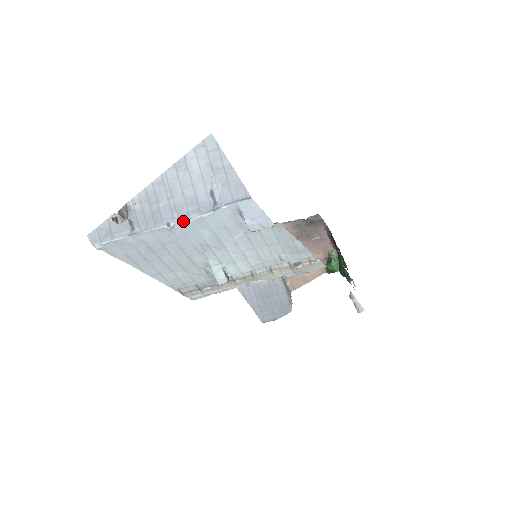
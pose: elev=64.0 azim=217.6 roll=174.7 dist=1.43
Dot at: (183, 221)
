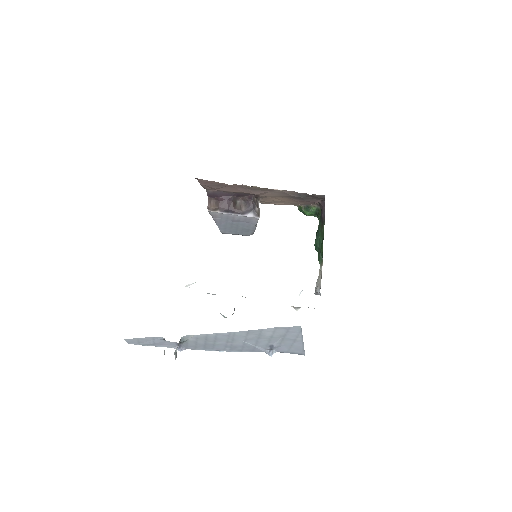
Dot at: occluded
